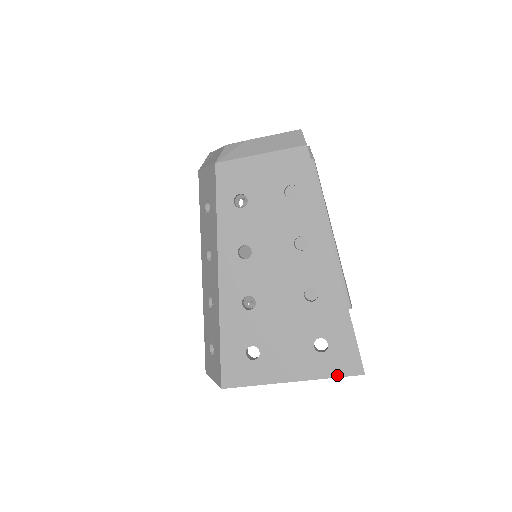
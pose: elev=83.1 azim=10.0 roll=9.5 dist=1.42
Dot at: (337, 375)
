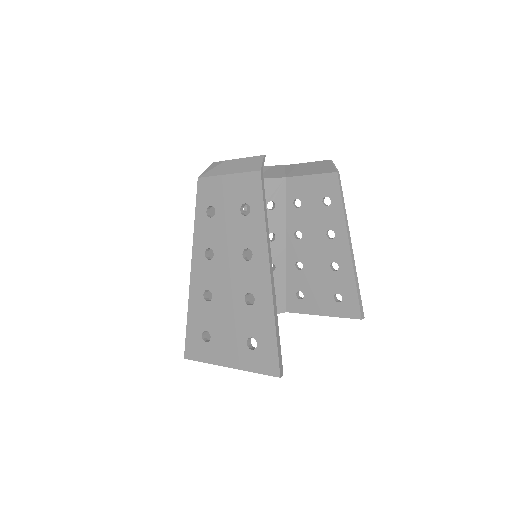
Dot at: (260, 372)
